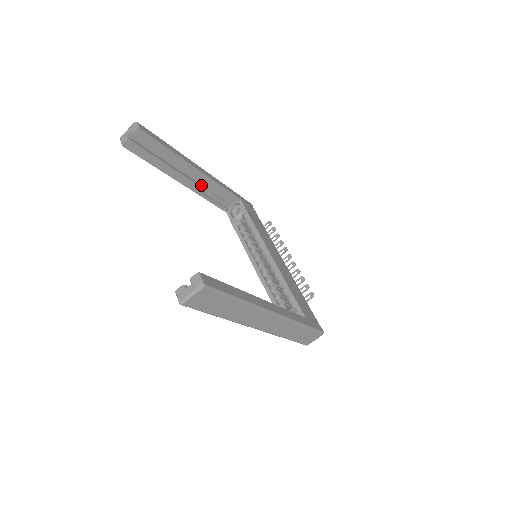
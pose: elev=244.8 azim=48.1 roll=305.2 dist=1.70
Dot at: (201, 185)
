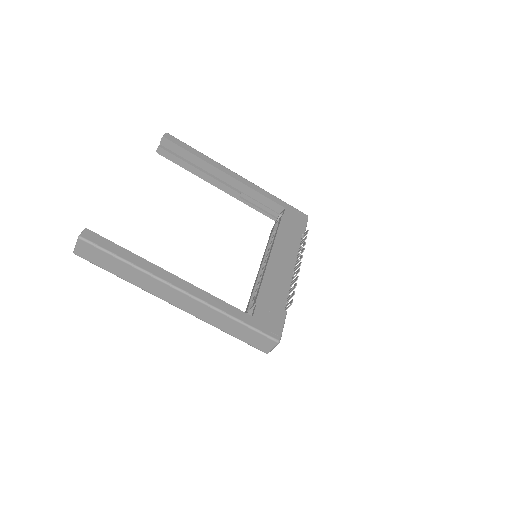
Dot at: (240, 191)
